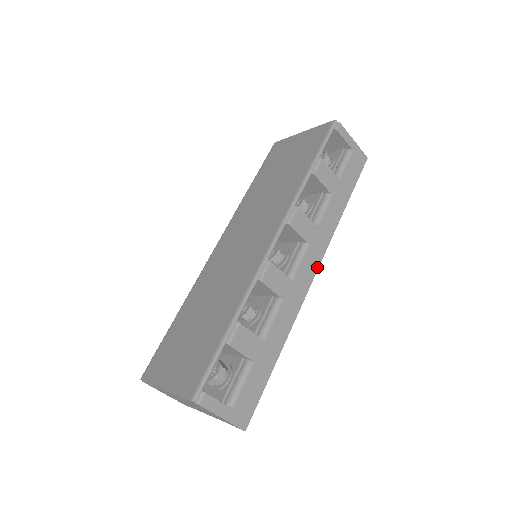
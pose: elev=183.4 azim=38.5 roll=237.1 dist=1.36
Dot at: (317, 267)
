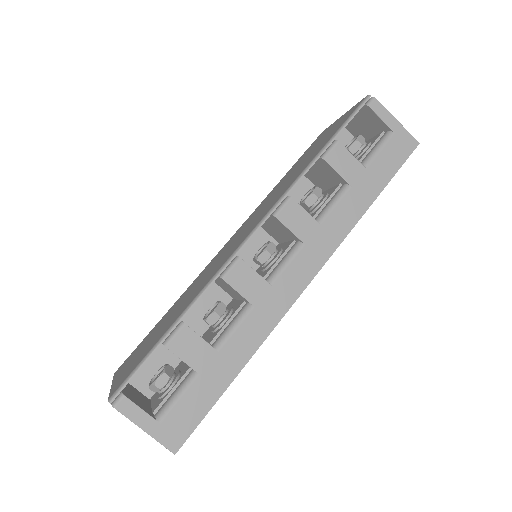
Dot at: (314, 274)
